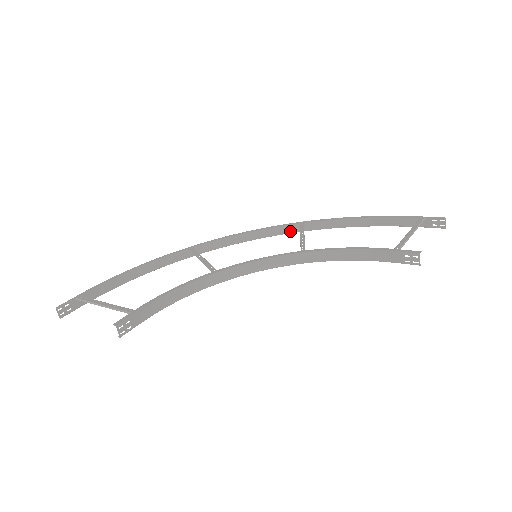
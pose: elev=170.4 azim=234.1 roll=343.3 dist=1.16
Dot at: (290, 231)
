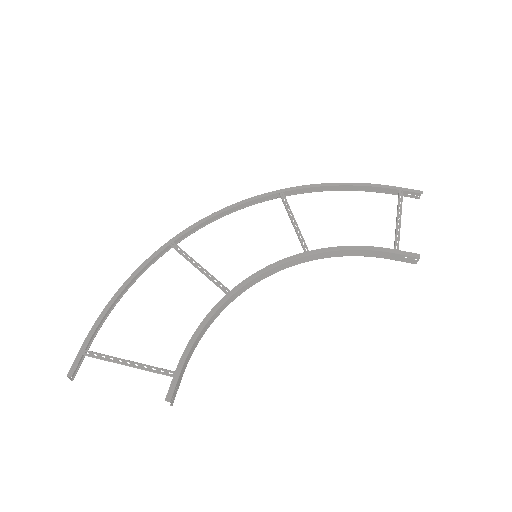
Dot at: (267, 198)
